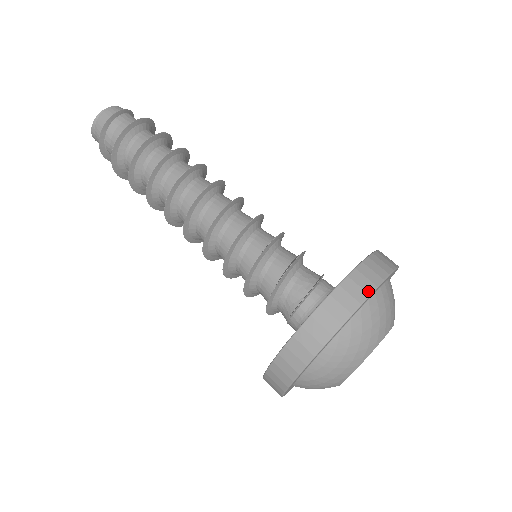
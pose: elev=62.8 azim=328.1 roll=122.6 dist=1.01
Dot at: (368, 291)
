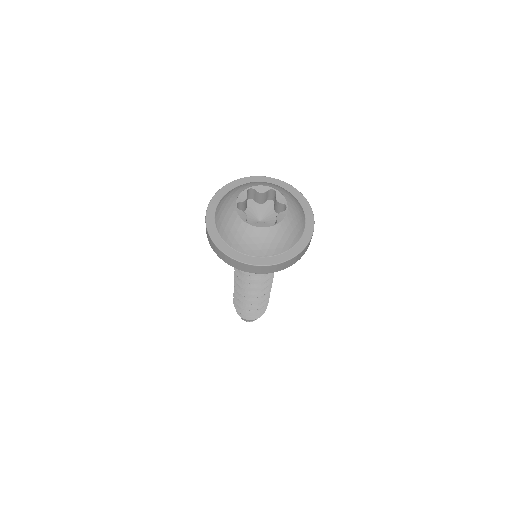
Dot at: (253, 177)
